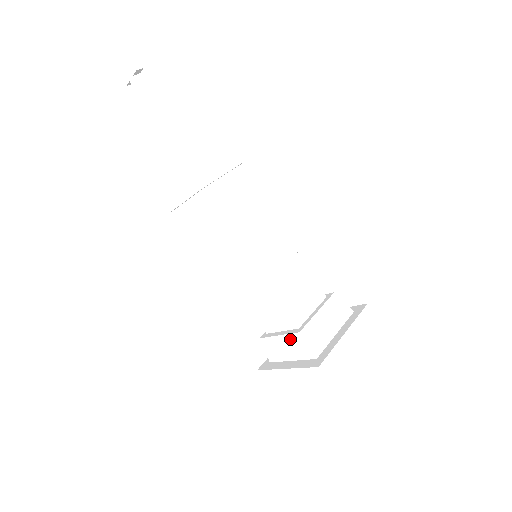
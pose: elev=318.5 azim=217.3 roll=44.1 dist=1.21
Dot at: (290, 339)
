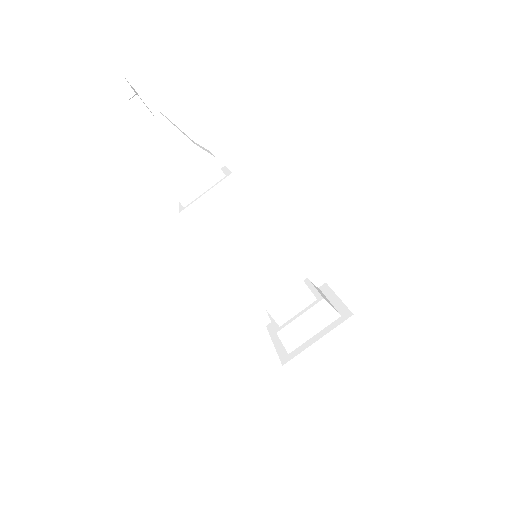
Dot at: occluded
